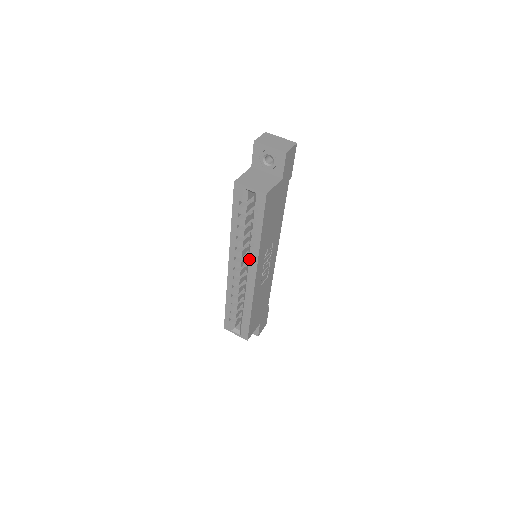
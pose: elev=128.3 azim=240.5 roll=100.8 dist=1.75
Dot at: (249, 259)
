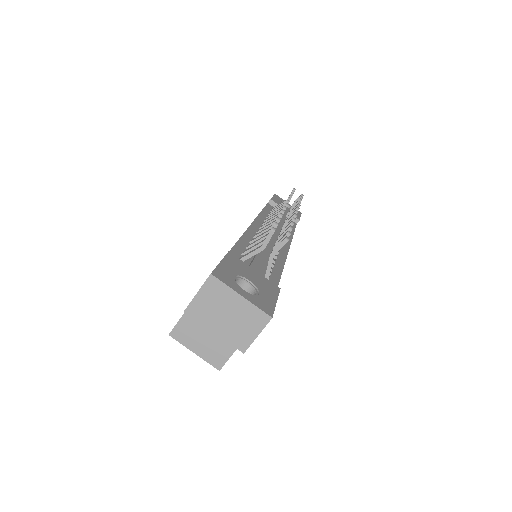
Dot at: occluded
